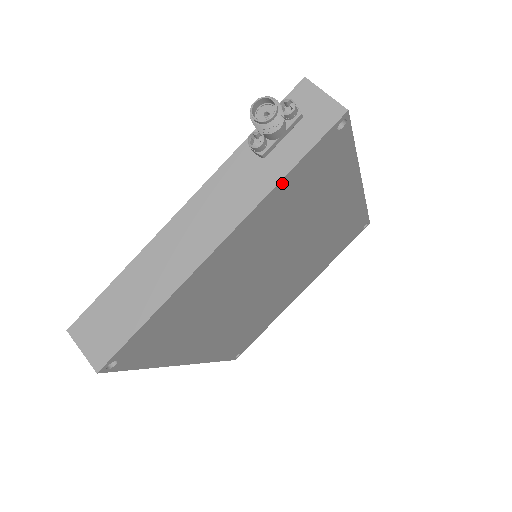
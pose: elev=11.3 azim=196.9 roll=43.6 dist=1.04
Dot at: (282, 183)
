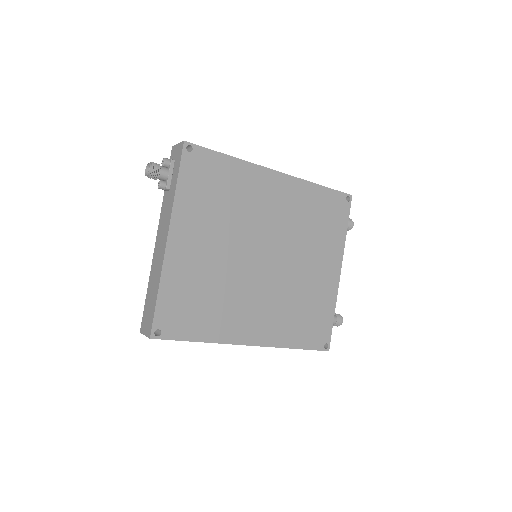
Dot at: (179, 192)
